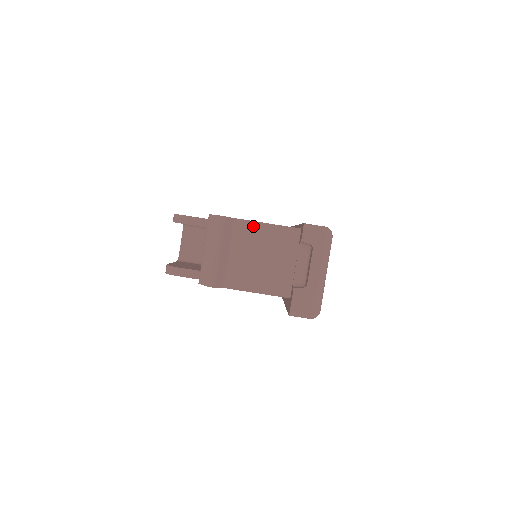
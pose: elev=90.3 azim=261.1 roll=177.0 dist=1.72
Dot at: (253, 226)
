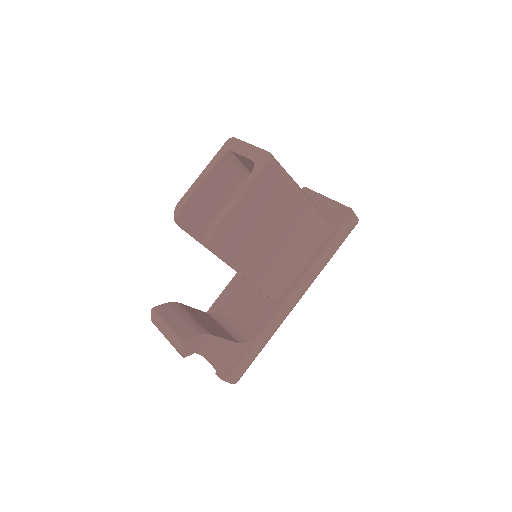
Dot at: occluded
